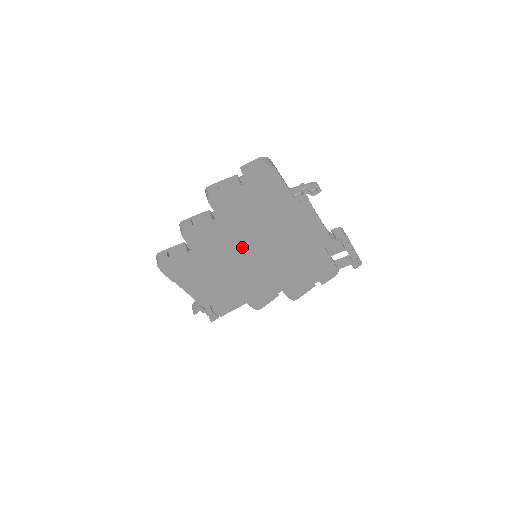
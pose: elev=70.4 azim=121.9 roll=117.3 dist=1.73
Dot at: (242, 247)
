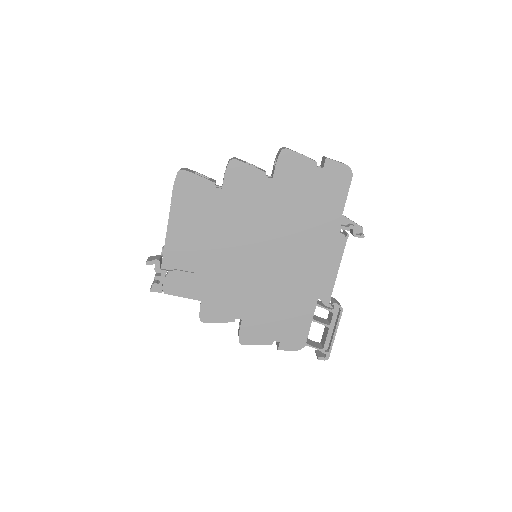
Dot at: (259, 229)
